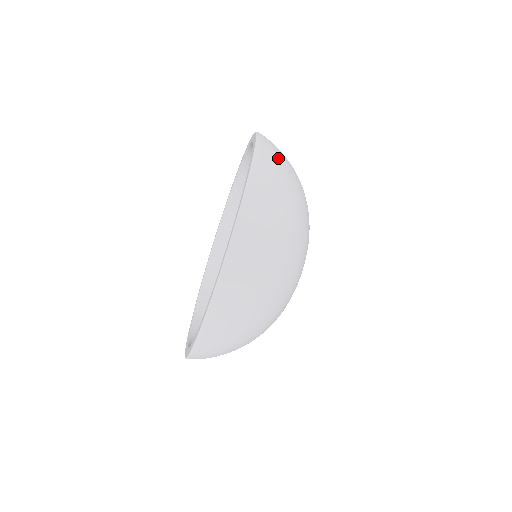
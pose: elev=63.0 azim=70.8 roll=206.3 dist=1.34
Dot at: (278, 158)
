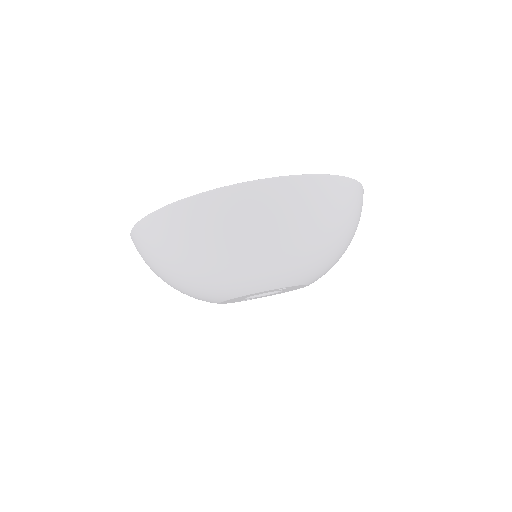
Dot at: occluded
